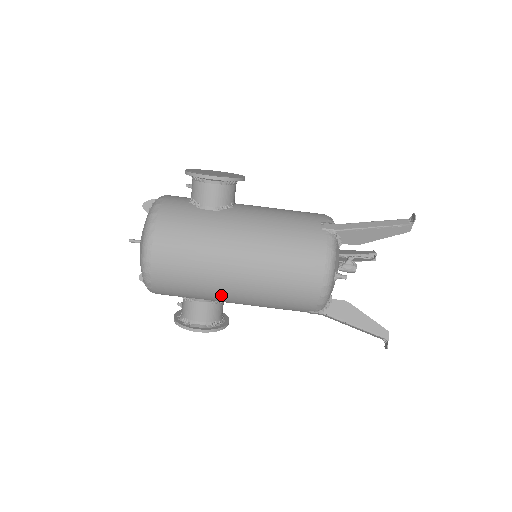
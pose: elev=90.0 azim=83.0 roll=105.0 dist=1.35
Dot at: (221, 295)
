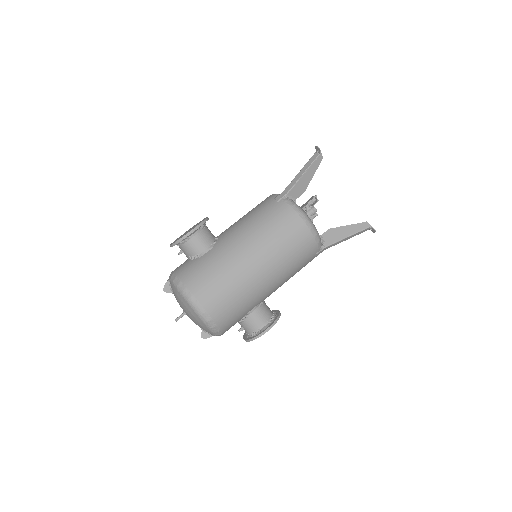
Dot at: (262, 292)
